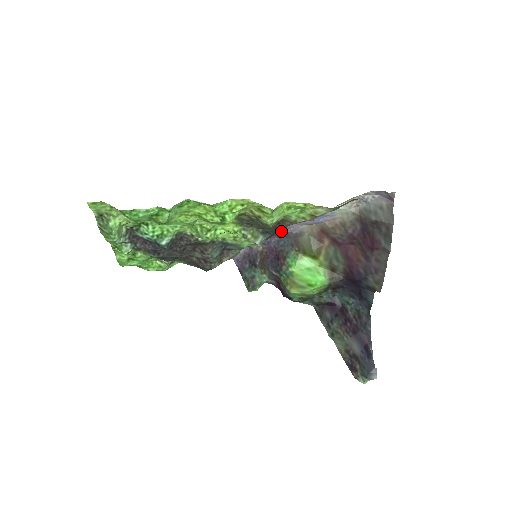
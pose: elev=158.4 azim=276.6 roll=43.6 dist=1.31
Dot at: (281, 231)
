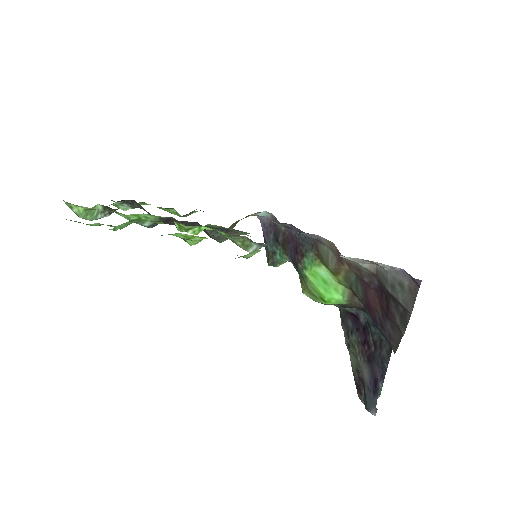
Dot at: occluded
